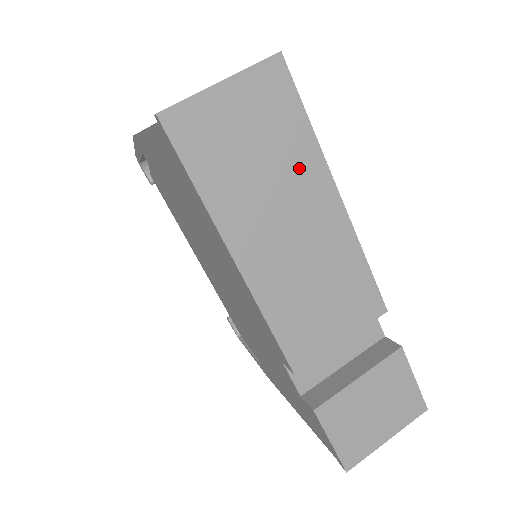
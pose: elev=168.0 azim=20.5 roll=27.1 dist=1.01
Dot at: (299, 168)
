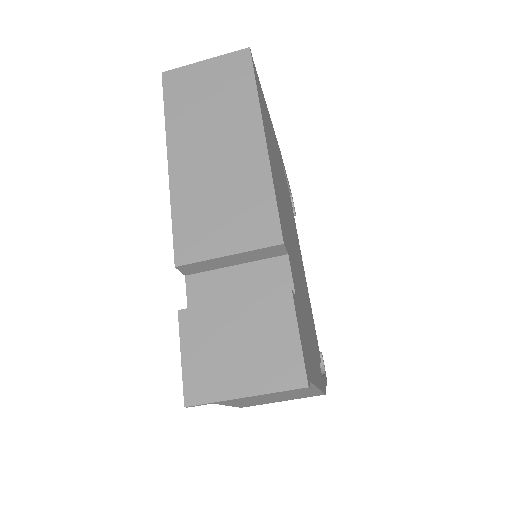
Dot at: (238, 112)
